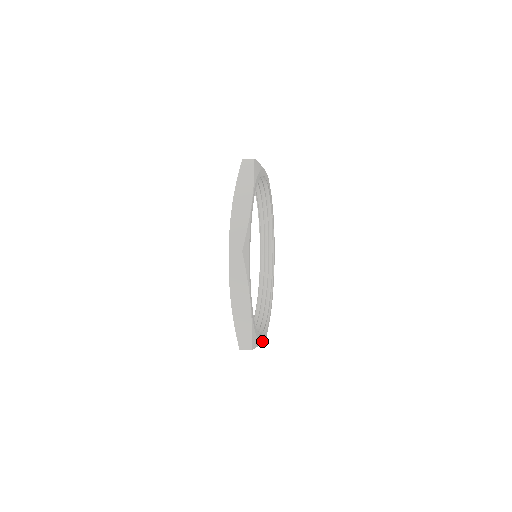
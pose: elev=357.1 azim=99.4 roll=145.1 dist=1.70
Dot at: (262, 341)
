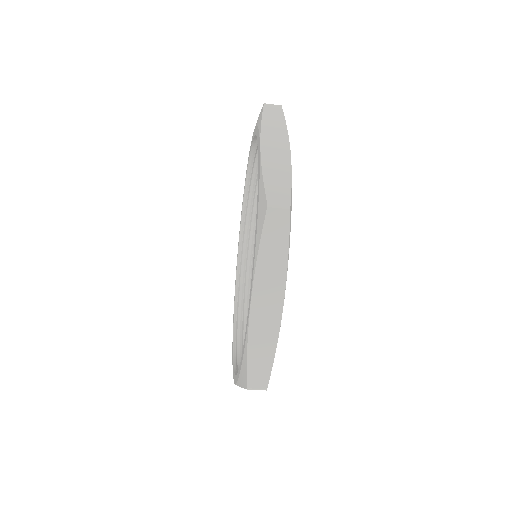
Dot at: (284, 295)
